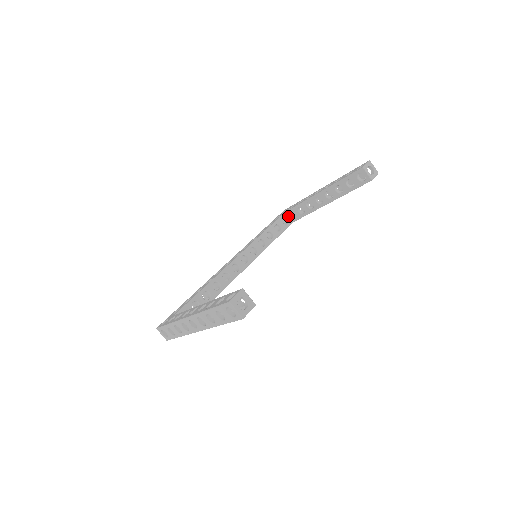
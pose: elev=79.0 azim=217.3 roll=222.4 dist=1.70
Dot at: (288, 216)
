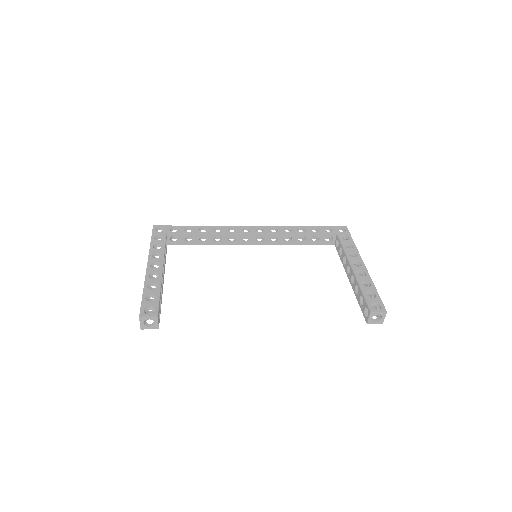
Dot at: (336, 238)
